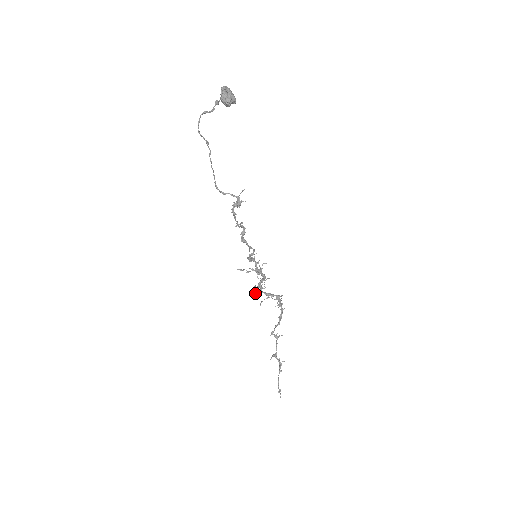
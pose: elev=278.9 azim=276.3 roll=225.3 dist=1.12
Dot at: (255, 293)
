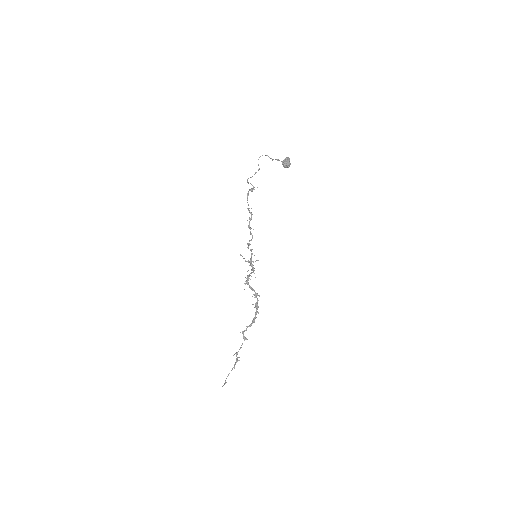
Dot at: (244, 283)
